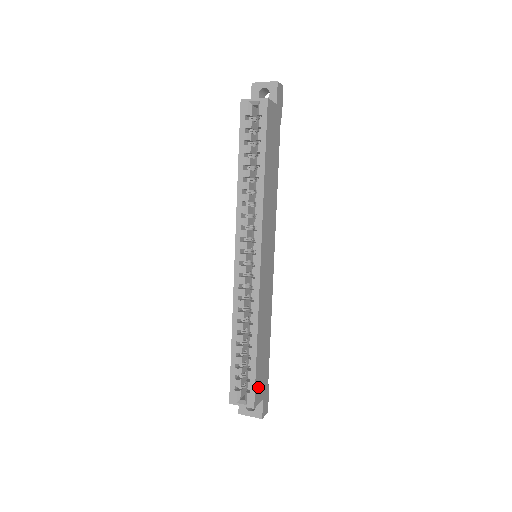
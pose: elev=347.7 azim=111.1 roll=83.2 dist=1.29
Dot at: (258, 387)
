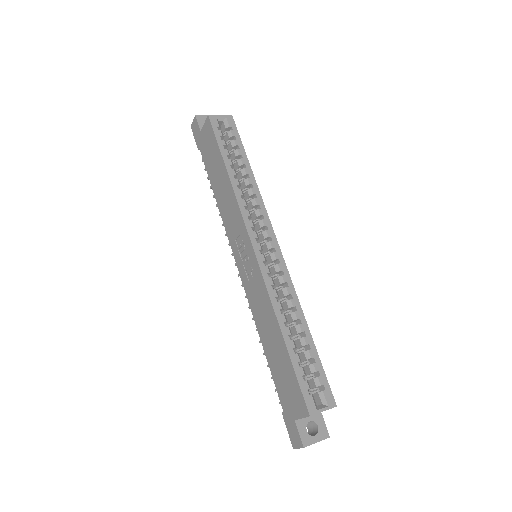
Dot at: occluded
